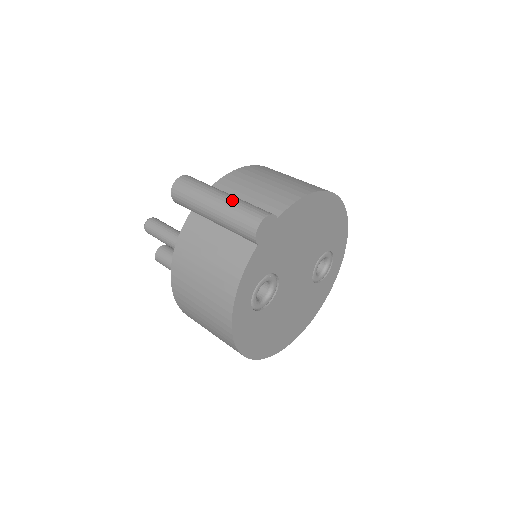
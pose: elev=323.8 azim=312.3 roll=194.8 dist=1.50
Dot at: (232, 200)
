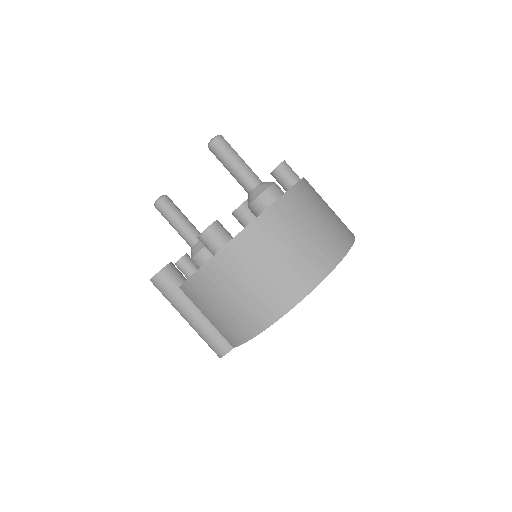
Dot at: (196, 329)
